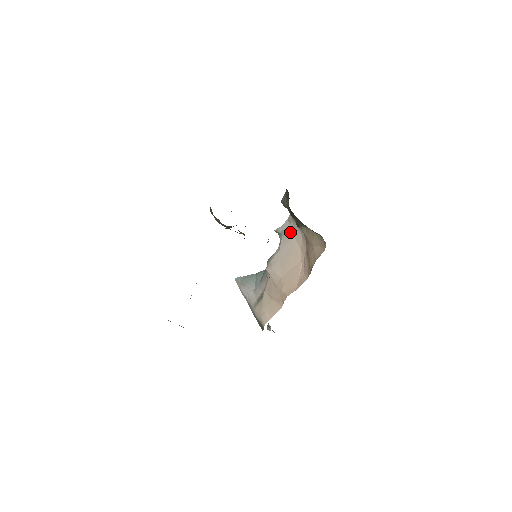
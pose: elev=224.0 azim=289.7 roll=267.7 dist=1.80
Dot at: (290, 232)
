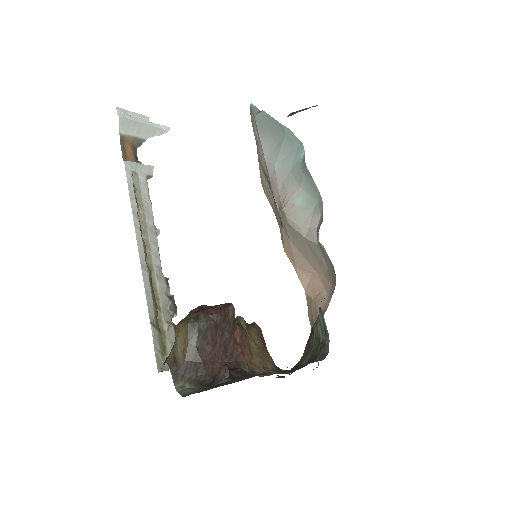
Dot at: (327, 263)
